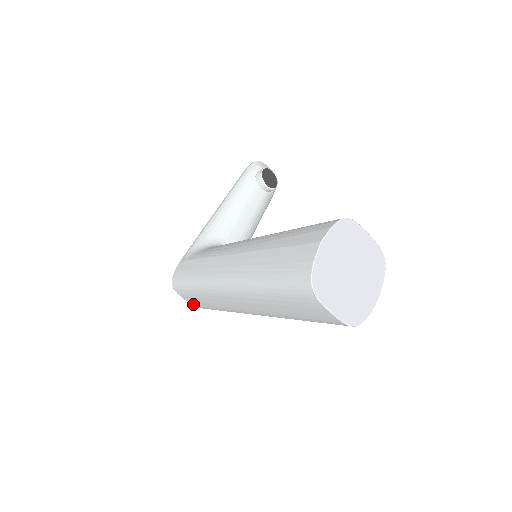
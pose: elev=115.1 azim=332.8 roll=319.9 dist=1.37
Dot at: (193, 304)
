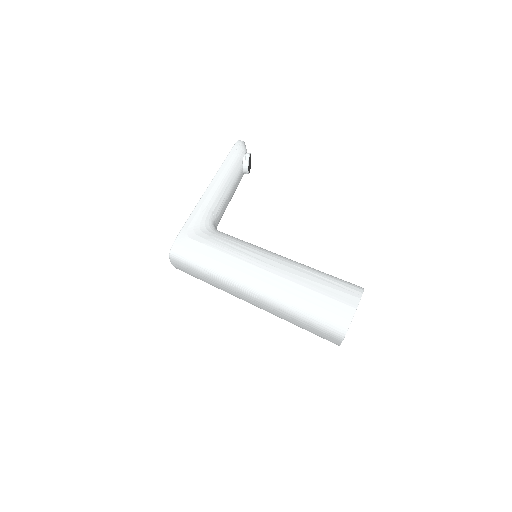
Dot at: (177, 268)
